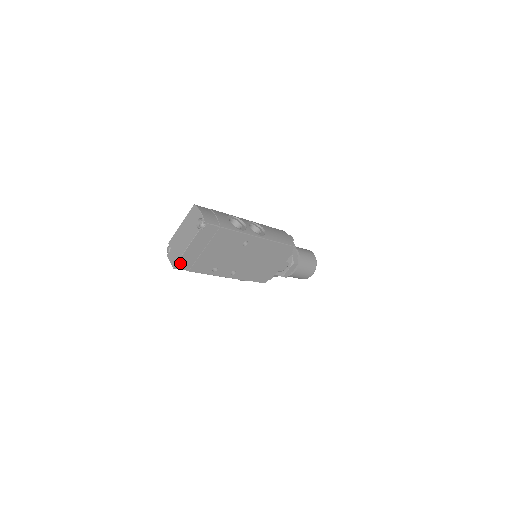
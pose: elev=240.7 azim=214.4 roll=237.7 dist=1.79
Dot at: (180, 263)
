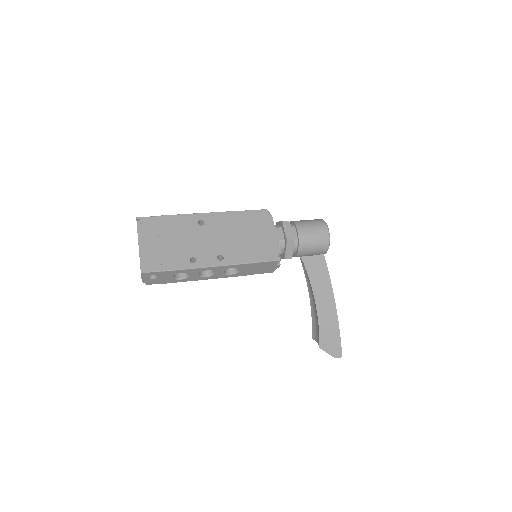
Dot at: (145, 265)
